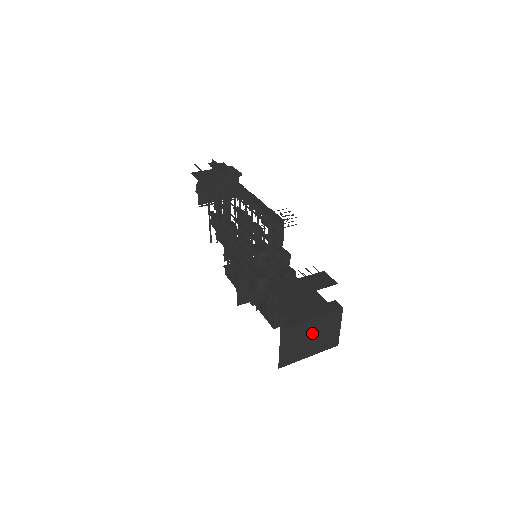
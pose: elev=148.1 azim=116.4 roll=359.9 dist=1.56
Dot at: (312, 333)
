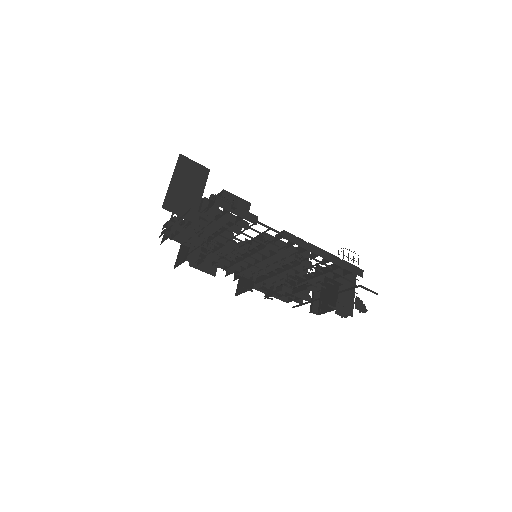
Dot at: occluded
